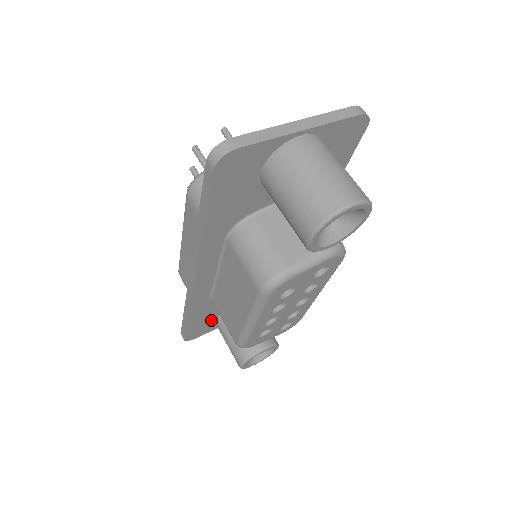
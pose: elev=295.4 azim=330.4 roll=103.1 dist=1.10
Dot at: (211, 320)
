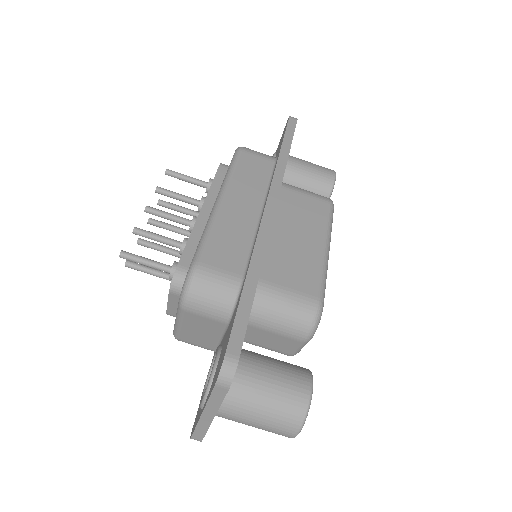
Dot at: occluded
